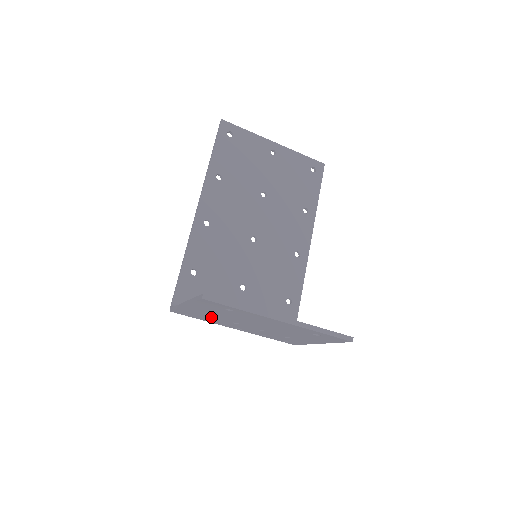
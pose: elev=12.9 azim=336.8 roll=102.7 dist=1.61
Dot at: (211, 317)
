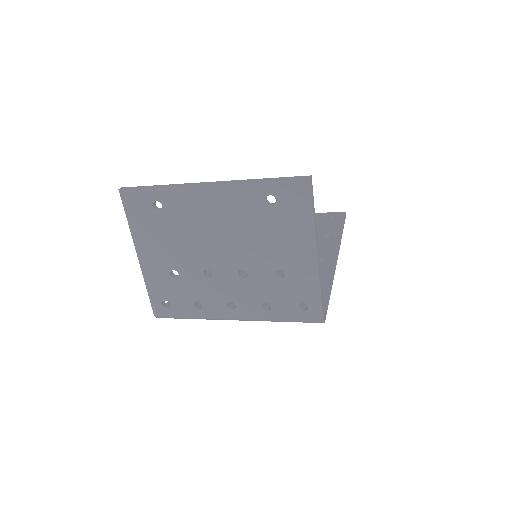
Dot at: (181, 280)
